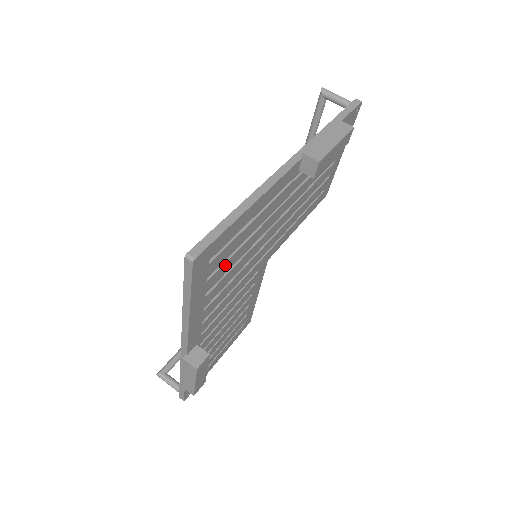
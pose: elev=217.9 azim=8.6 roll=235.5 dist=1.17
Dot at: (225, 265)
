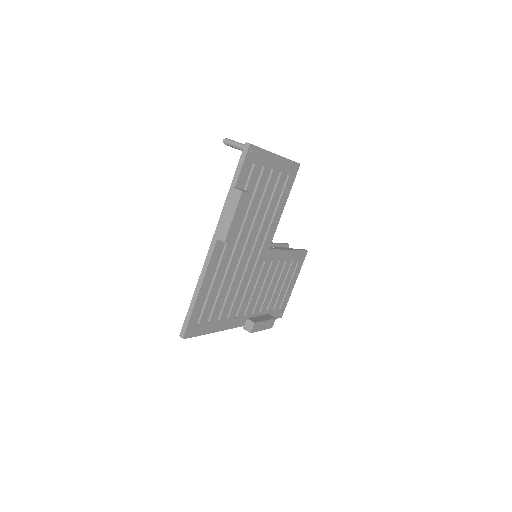
Dot at: (216, 306)
